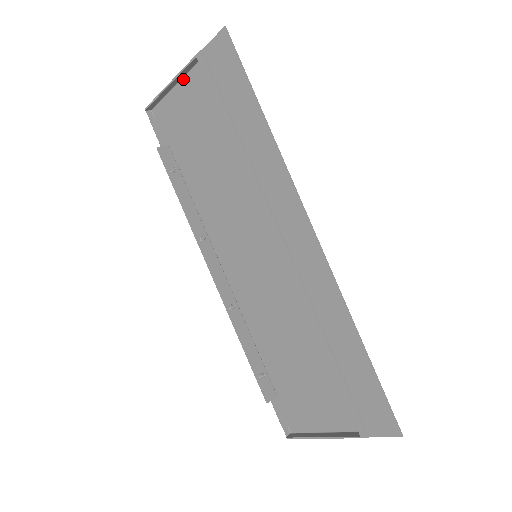
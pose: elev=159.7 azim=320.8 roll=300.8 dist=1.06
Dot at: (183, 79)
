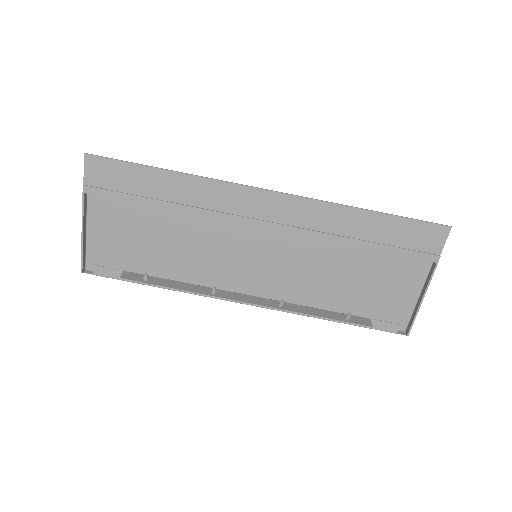
Dot at: (87, 221)
